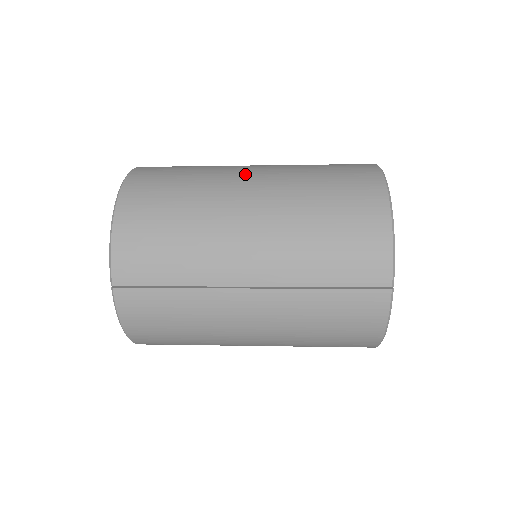
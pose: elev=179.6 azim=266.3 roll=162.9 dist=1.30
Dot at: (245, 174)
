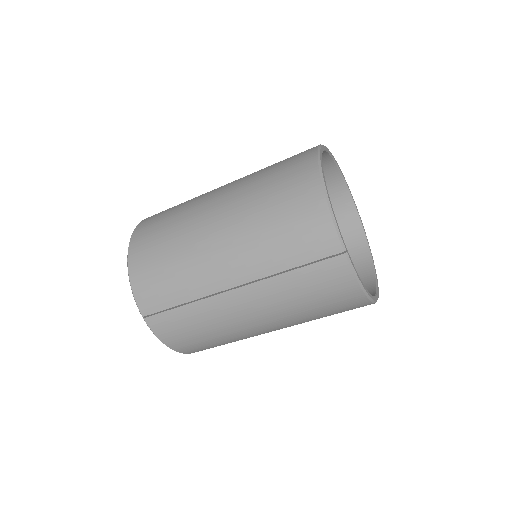
Dot at: (212, 197)
